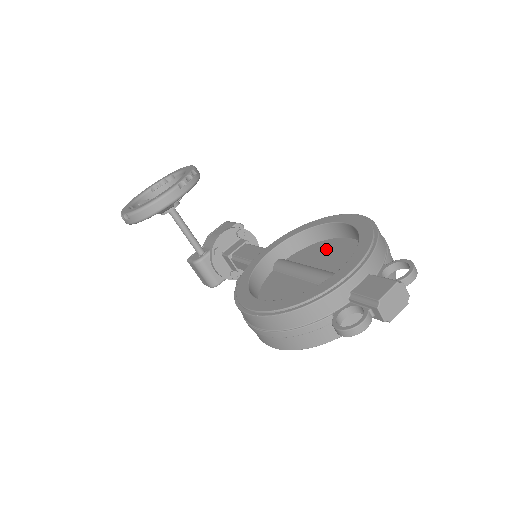
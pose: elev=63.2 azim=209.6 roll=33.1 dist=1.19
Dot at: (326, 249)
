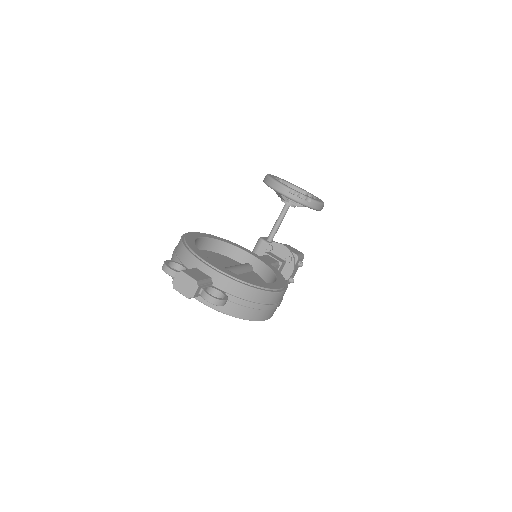
Dot at: occluded
